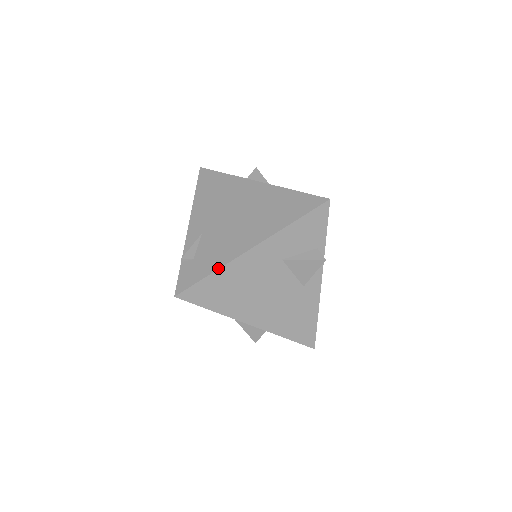
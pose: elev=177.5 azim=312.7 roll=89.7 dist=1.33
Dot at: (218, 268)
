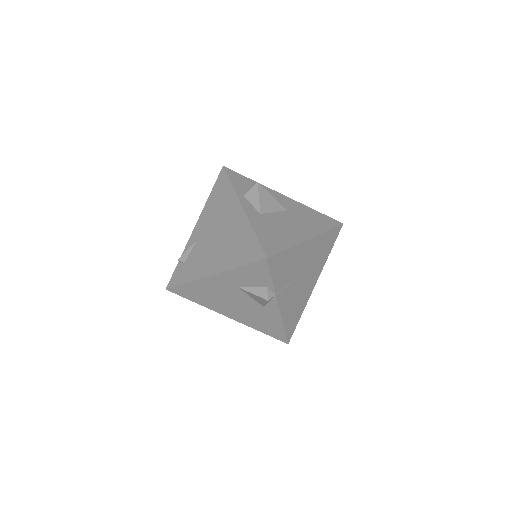
Dot at: (190, 281)
